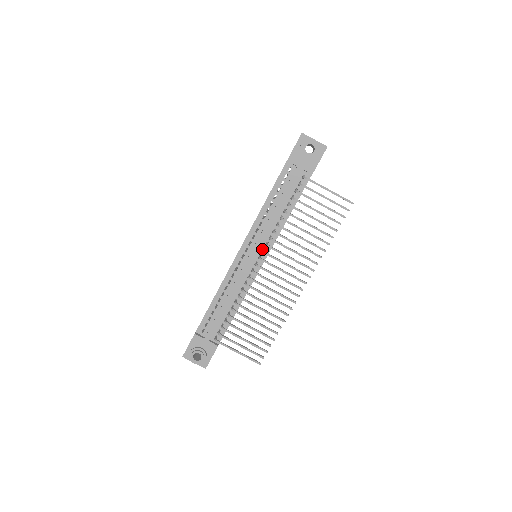
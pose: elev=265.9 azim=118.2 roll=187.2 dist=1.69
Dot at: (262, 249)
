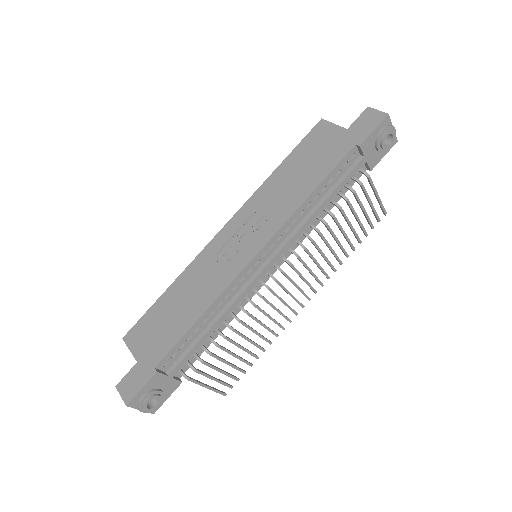
Dot at: (281, 255)
